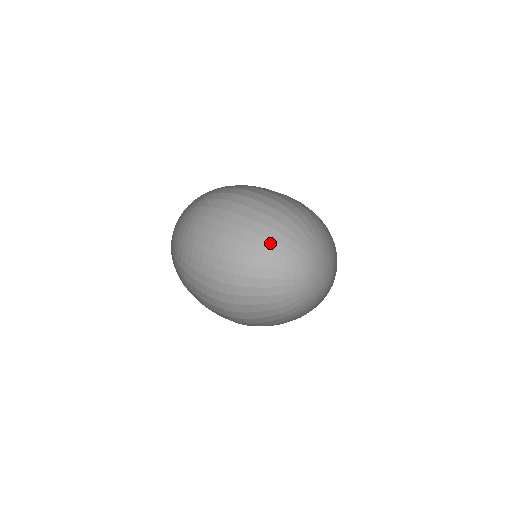
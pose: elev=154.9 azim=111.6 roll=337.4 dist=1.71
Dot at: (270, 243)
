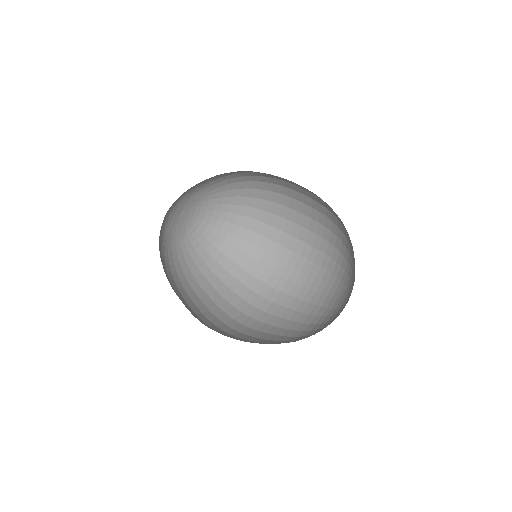
Dot at: (332, 250)
